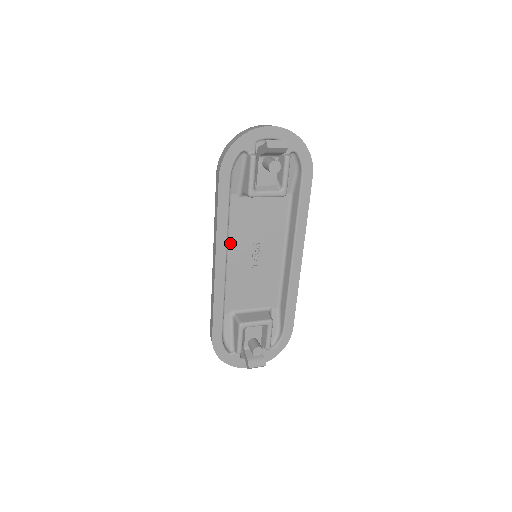
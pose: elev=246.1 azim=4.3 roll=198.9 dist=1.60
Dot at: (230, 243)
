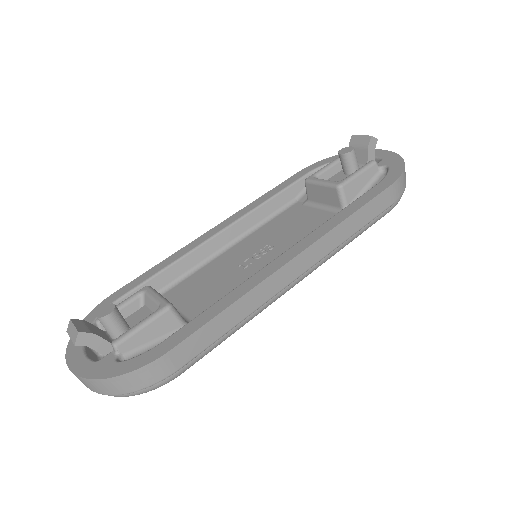
Dot at: (251, 236)
